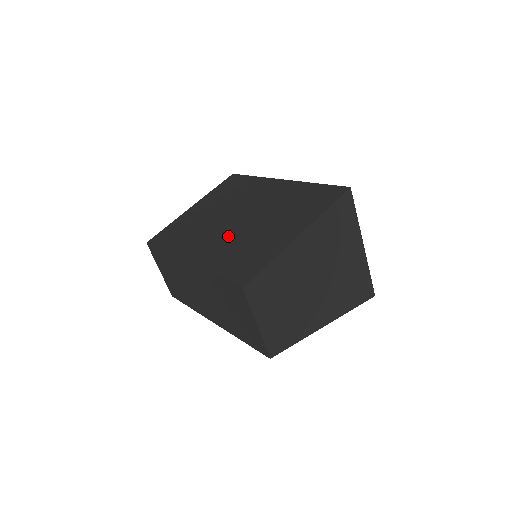
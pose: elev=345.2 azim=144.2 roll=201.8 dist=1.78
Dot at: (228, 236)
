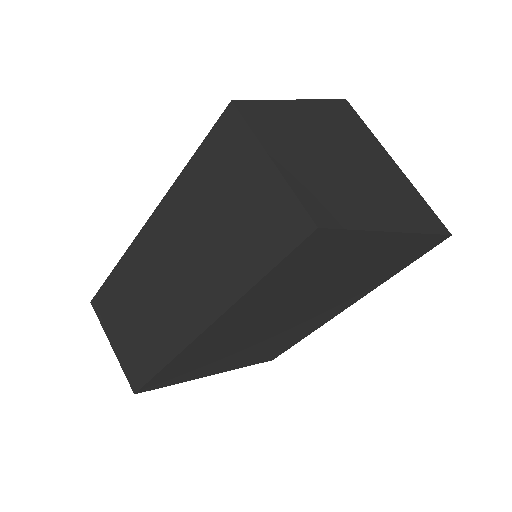
Dot at: occluded
